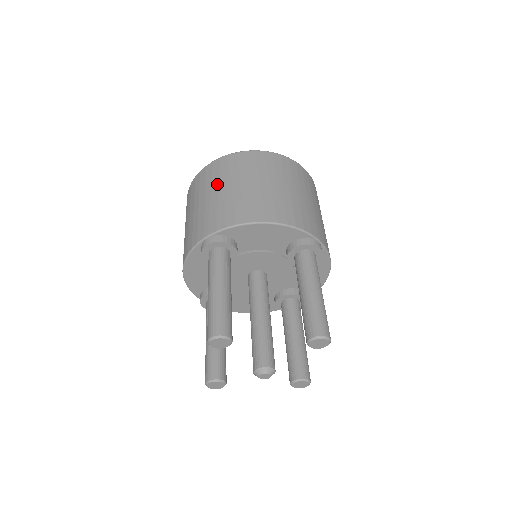
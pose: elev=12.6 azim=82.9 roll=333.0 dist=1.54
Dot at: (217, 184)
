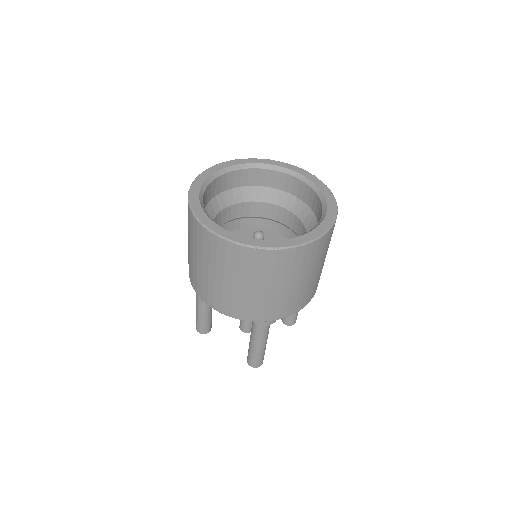
Dot at: (288, 279)
